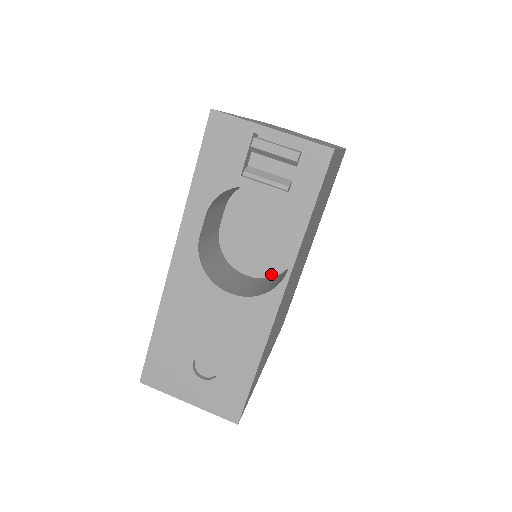
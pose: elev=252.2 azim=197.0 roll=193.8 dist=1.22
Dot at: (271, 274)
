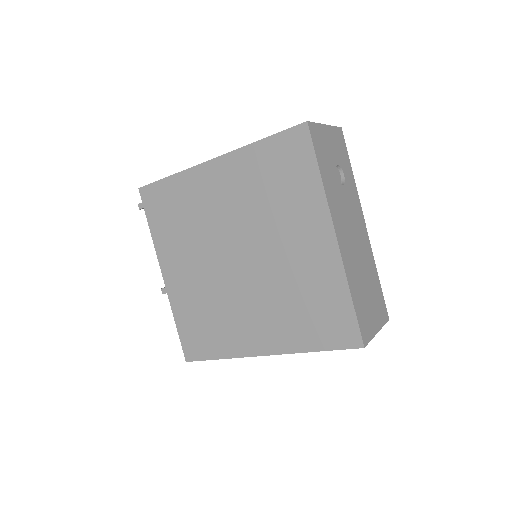
Dot at: occluded
